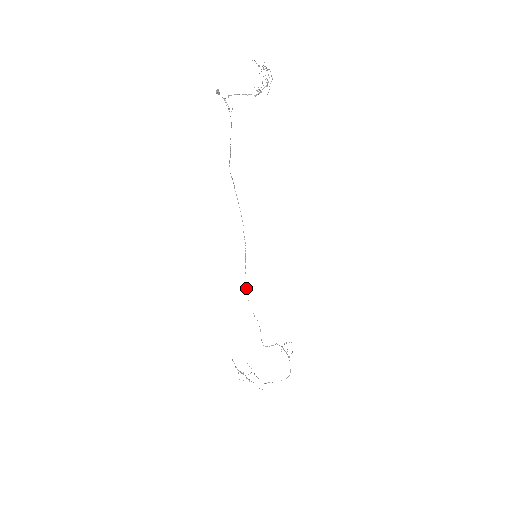
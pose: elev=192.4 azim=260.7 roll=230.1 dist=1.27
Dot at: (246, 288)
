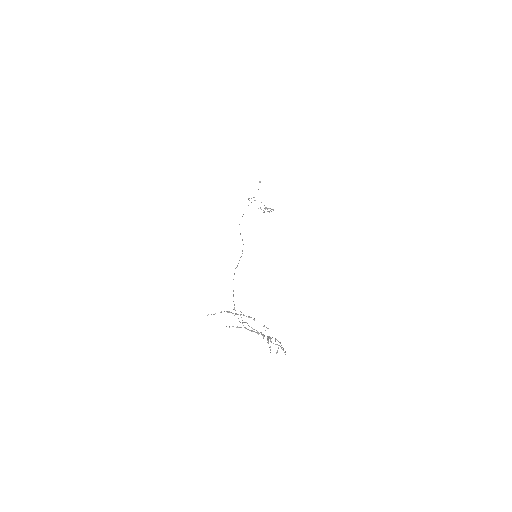
Dot at: occluded
